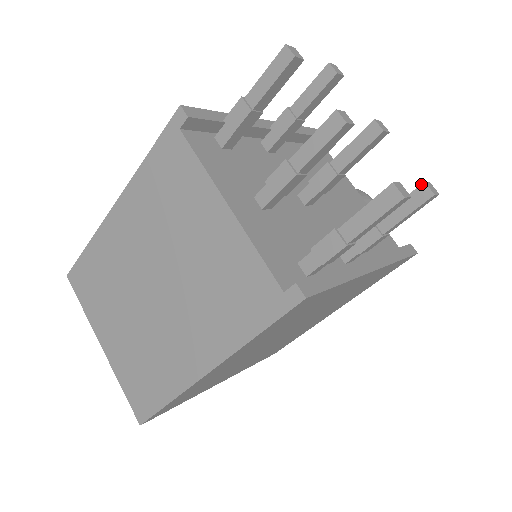
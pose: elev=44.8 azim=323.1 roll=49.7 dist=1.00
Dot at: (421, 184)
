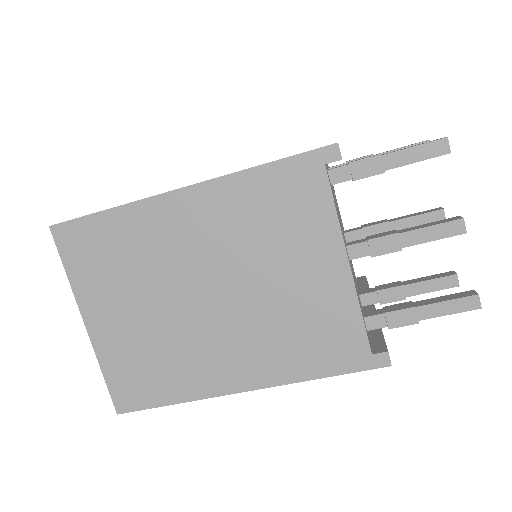
Dot at: (454, 274)
